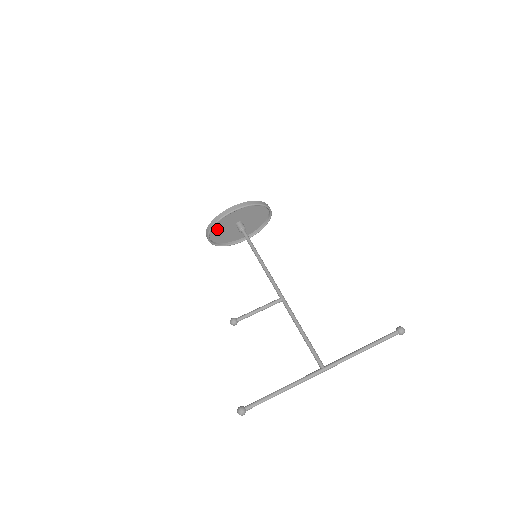
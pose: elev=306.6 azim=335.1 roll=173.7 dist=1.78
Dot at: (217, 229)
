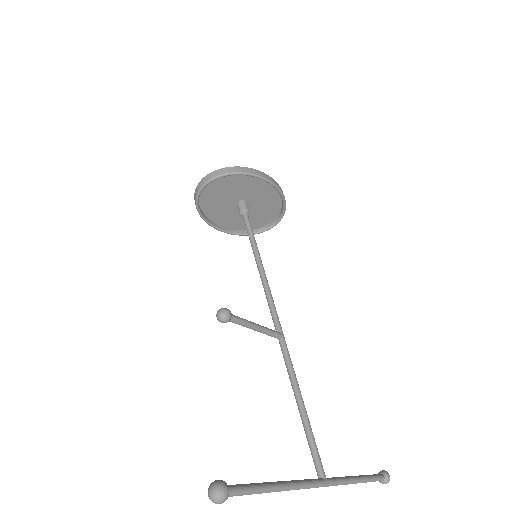
Dot at: (226, 182)
